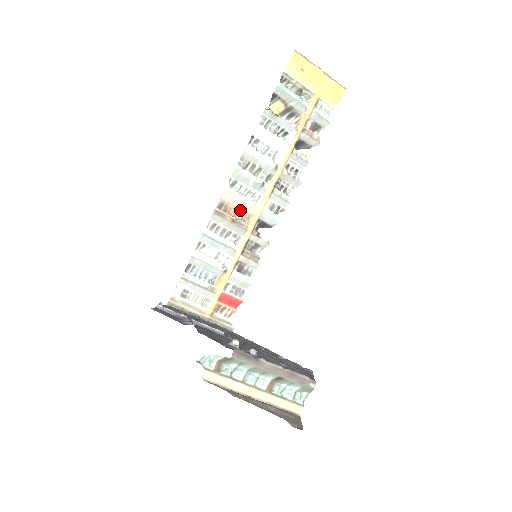
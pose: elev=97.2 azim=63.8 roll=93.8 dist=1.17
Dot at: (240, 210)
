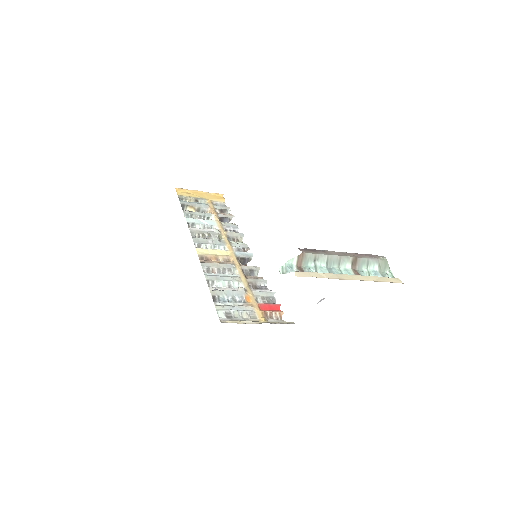
Dot at: (218, 257)
